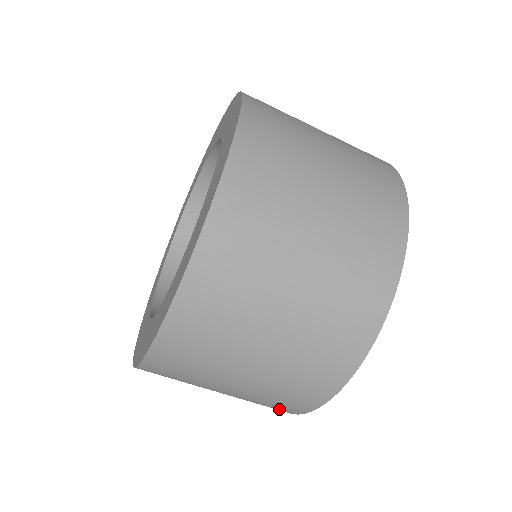
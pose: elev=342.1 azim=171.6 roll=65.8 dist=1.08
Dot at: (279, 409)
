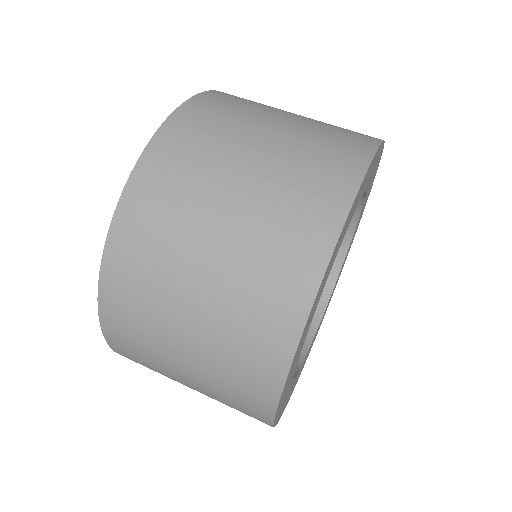
Dot at: (257, 385)
